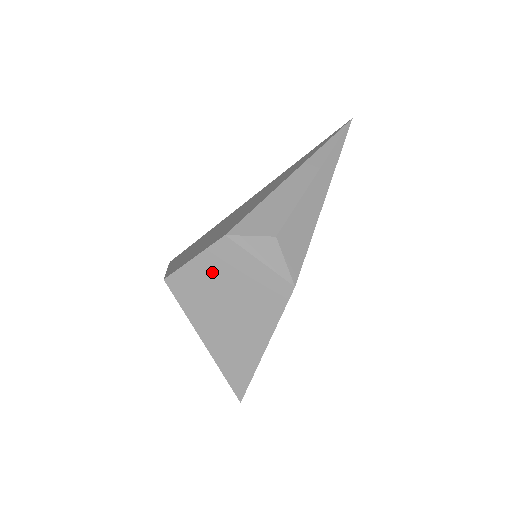
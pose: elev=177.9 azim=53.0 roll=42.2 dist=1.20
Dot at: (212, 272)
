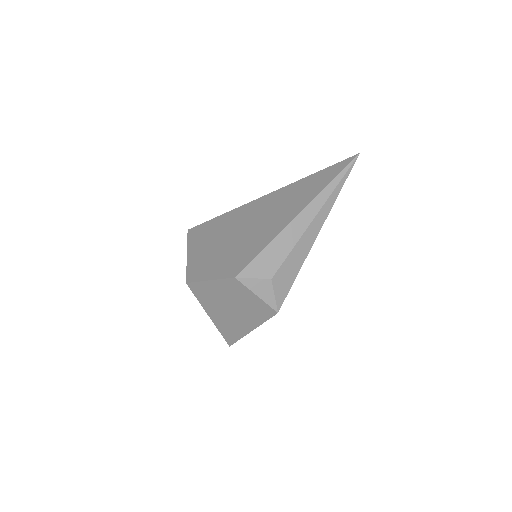
Dot at: (222, 290)
